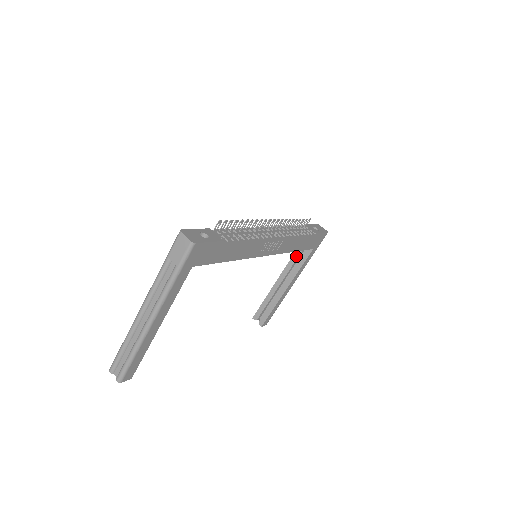
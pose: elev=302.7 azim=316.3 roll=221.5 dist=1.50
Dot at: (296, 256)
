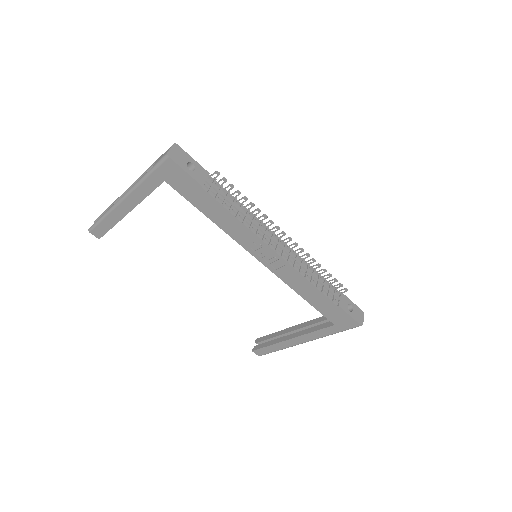
Dot at: (321, 319)
